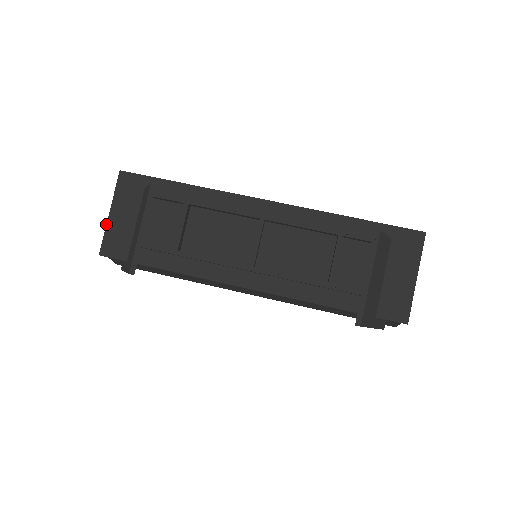
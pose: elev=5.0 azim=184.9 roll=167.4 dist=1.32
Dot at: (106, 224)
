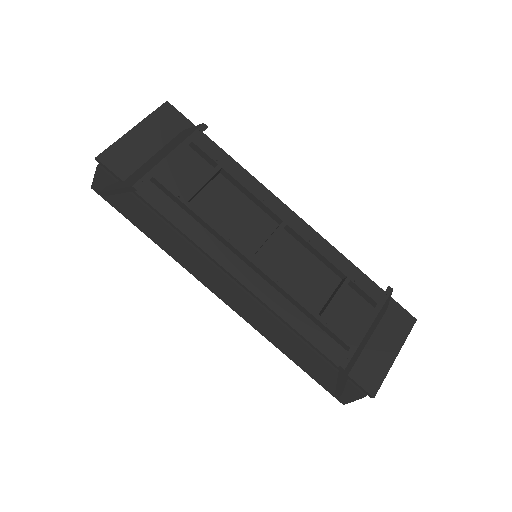
Dot at: (123, 135)
